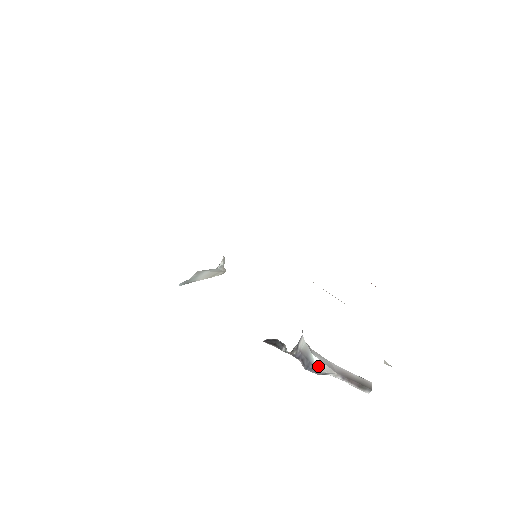
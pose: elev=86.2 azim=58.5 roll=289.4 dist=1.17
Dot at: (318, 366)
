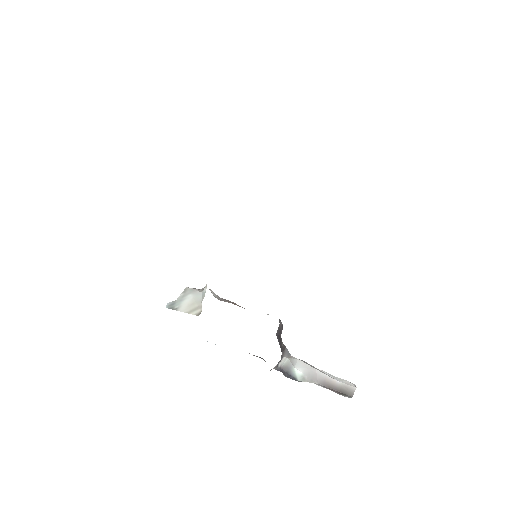
Dot at: (299, 377)
